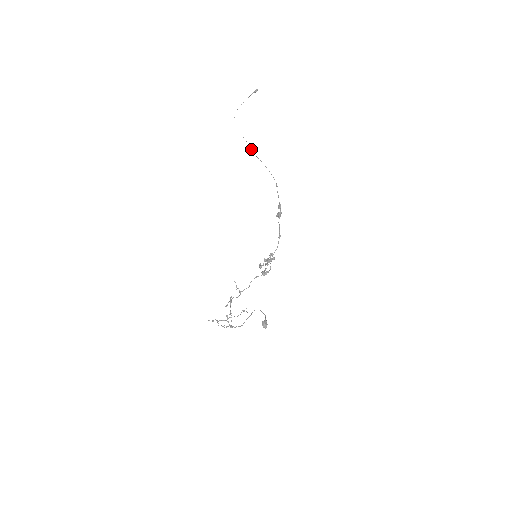
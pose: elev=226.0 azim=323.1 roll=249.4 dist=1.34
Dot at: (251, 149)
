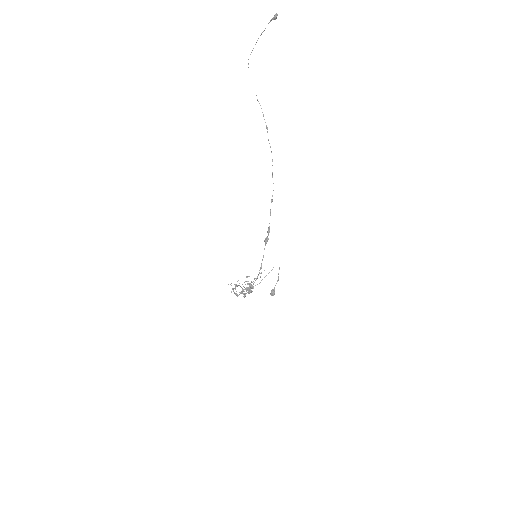
Dot at: occluded
